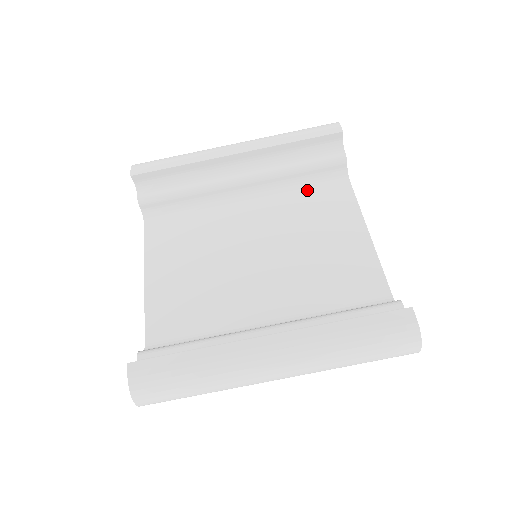
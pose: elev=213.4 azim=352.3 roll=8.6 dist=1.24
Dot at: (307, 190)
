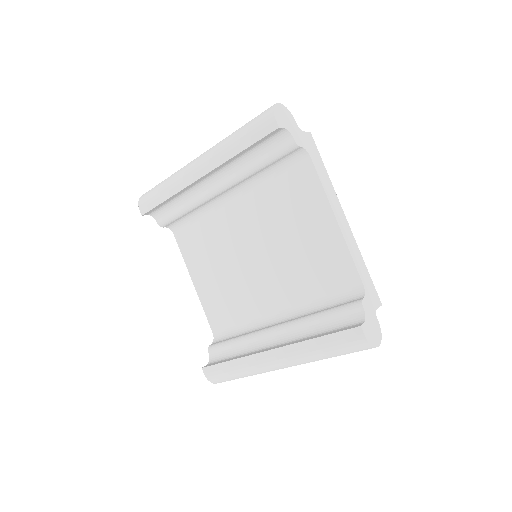
Dot at: (276, 178)
